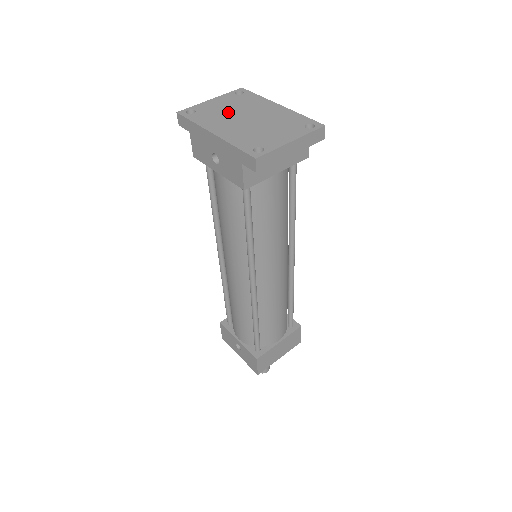
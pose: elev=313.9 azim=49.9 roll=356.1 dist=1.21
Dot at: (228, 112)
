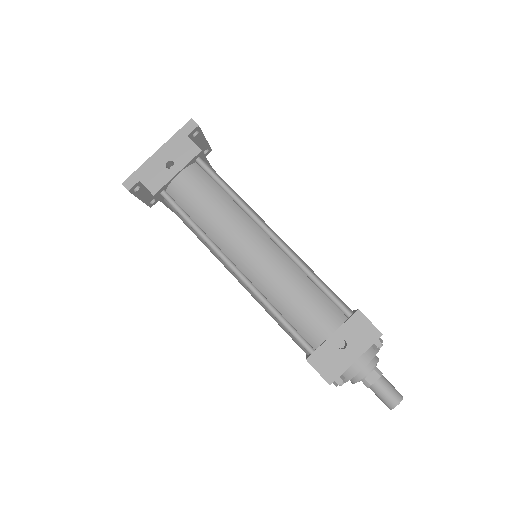
Dot at: occluded
